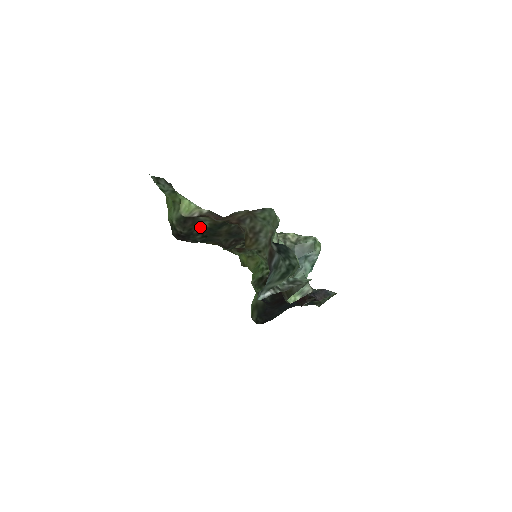
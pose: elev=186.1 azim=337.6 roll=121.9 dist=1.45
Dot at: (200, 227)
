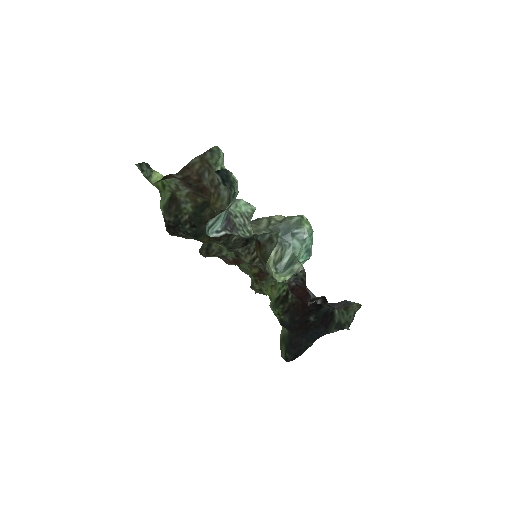
Dot at: (185, 213)
